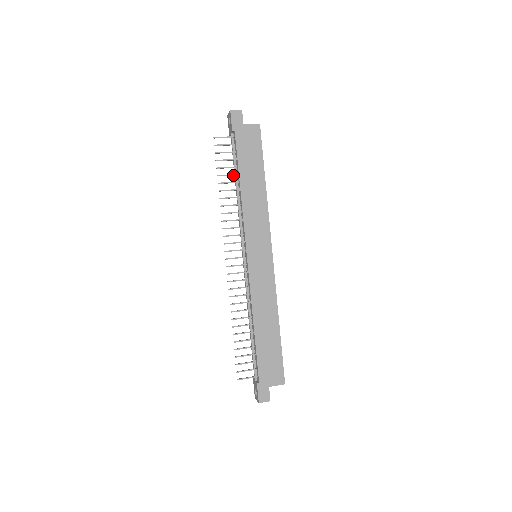
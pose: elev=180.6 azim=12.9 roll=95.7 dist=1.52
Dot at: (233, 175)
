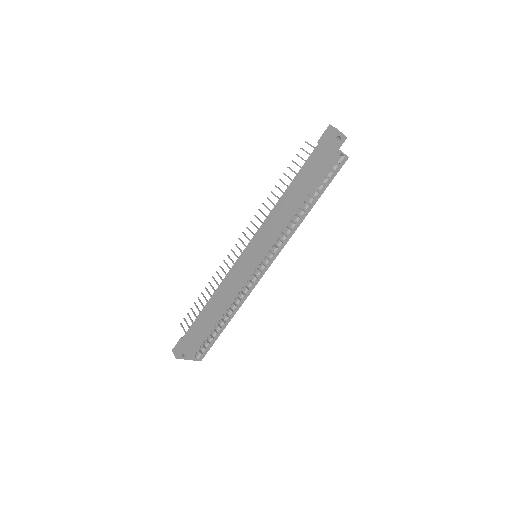
Dot at: occluded
